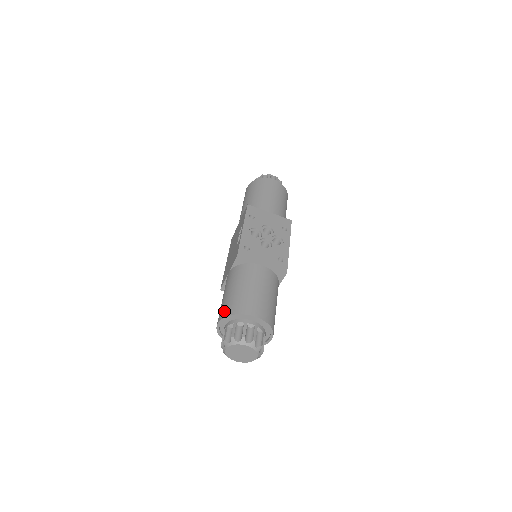
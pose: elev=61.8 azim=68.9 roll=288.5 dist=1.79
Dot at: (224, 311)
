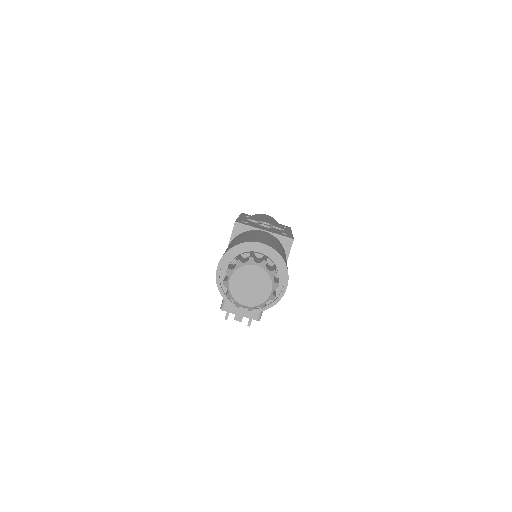
Dot at: occluded
